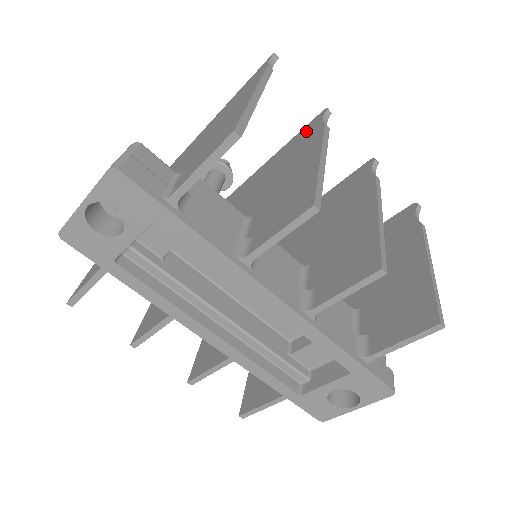
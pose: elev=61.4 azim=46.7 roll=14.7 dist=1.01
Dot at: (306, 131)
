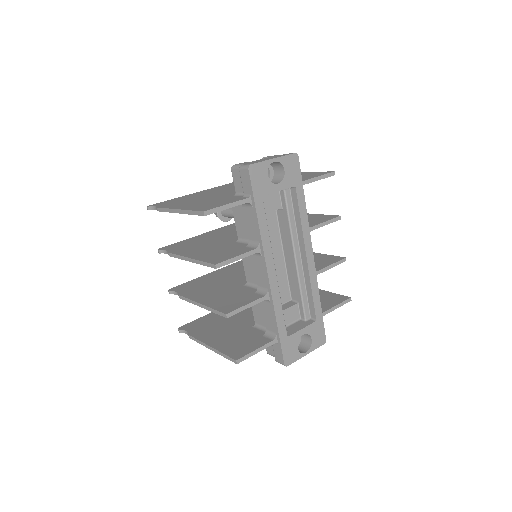
Dot at: occluded
